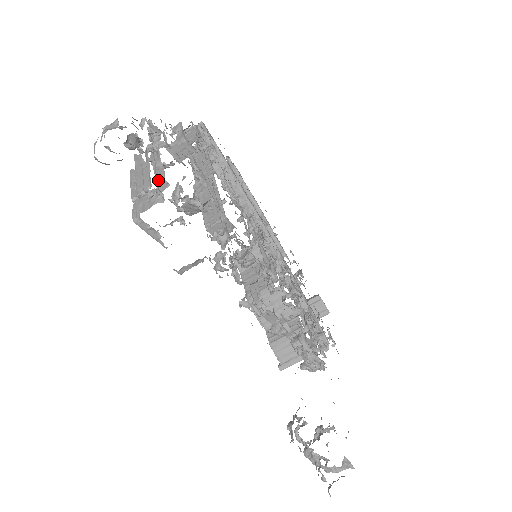
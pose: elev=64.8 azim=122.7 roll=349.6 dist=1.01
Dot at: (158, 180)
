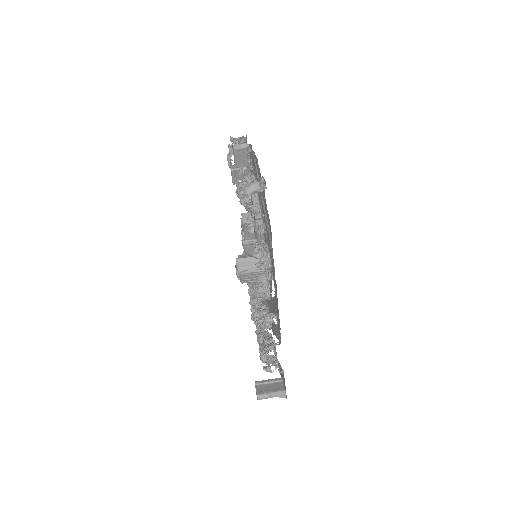
Dot at: occluded
